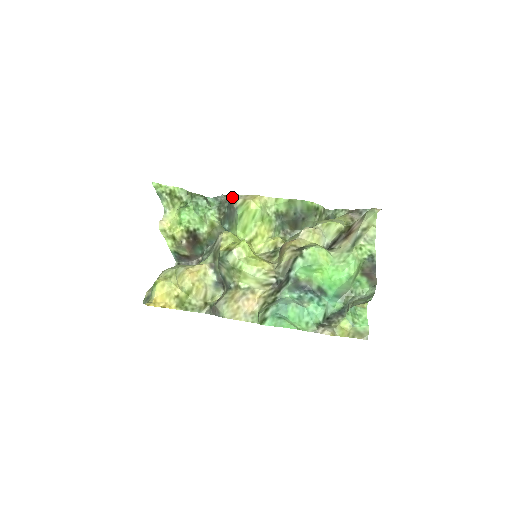
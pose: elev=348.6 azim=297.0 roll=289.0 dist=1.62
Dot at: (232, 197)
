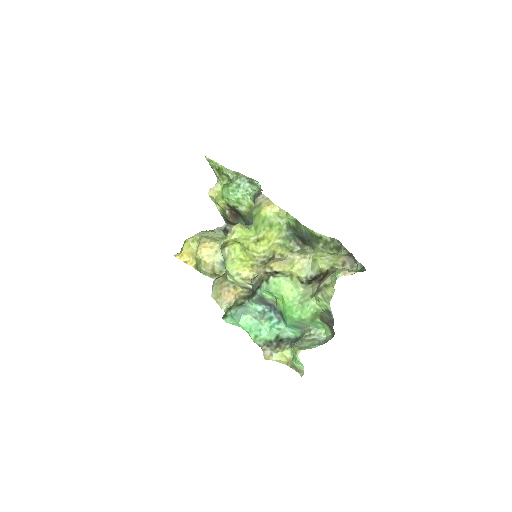
Dot at: (258, 194)
